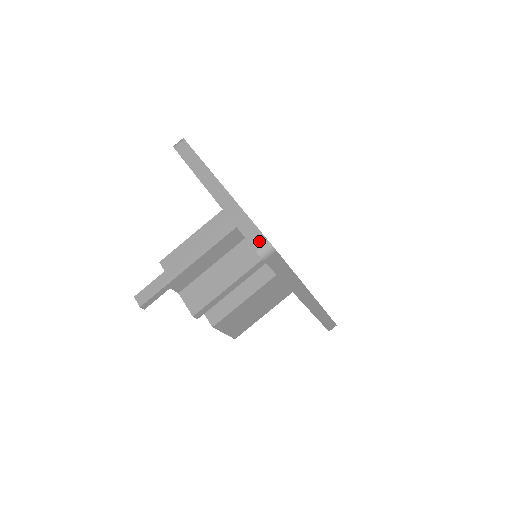
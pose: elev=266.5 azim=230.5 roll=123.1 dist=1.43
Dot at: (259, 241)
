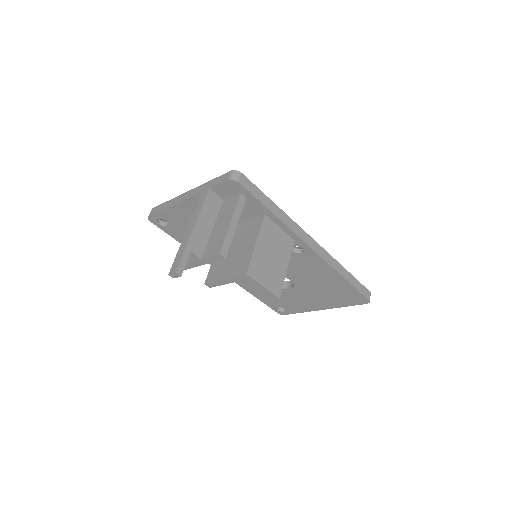
Dot at: (227, 176)
